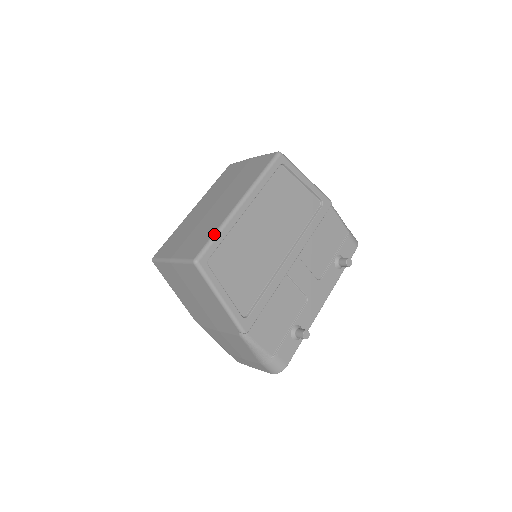
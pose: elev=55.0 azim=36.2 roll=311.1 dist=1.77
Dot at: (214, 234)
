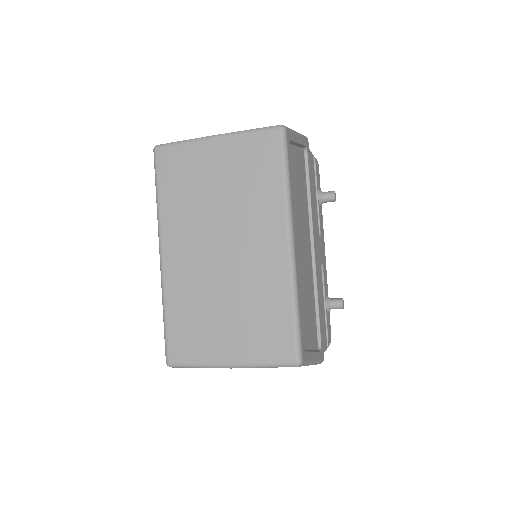
Dot at: (294, 312)
